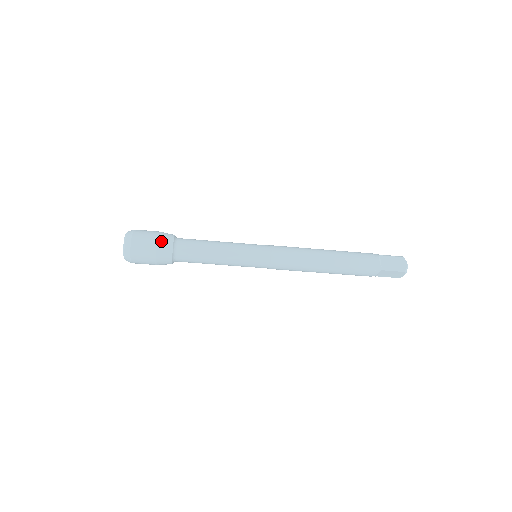
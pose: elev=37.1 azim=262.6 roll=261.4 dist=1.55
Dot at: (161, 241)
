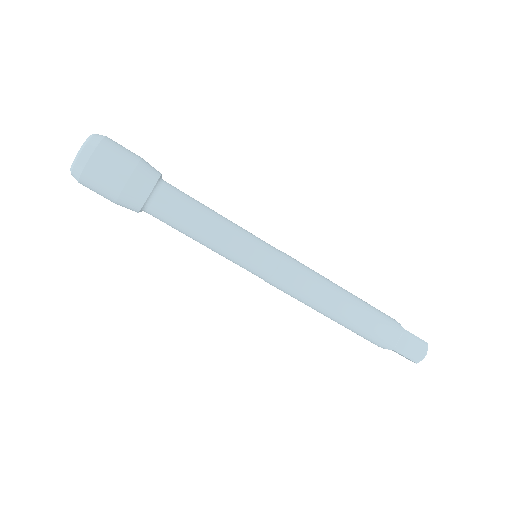
Dot at: (146, 162)
